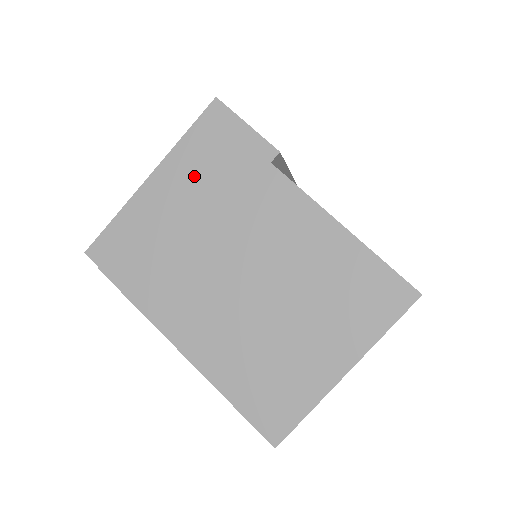
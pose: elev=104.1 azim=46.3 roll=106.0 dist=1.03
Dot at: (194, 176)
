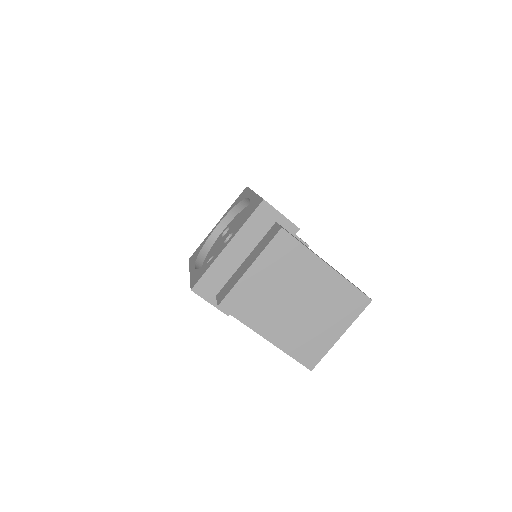
Dot at: (268, 256)
